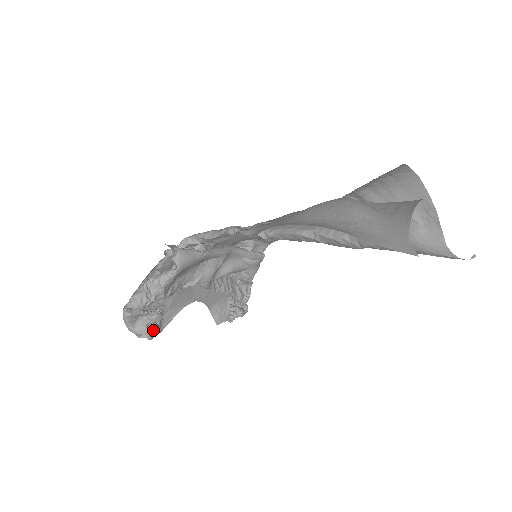
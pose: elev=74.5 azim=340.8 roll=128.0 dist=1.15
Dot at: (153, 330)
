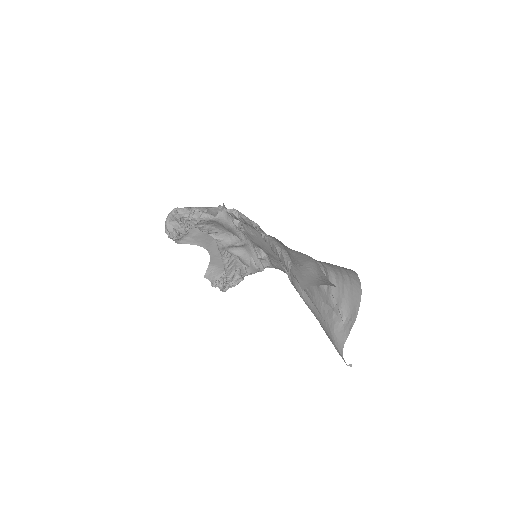
Dot at: (175, 234)
